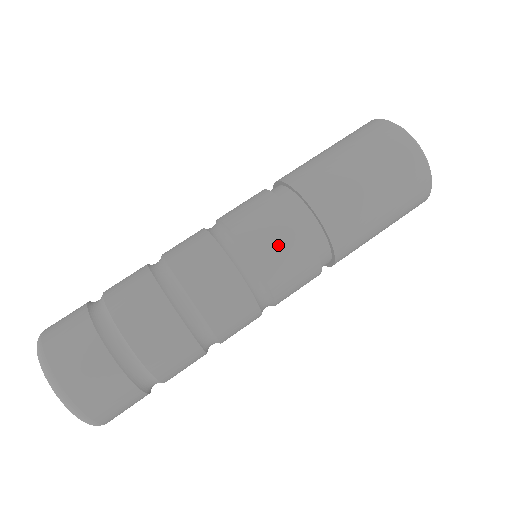
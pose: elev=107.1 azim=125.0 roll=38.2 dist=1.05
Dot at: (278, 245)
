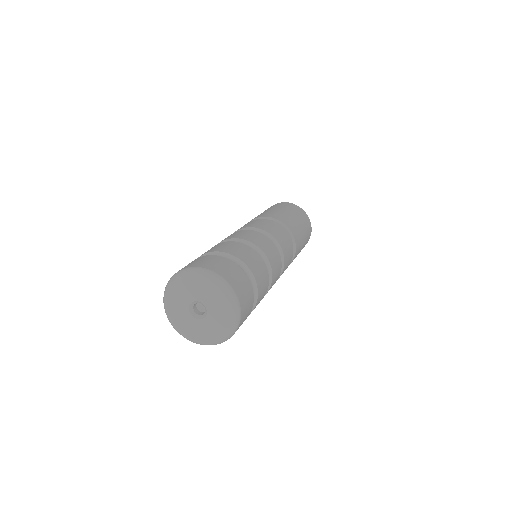
Dot at: (256, 223)
